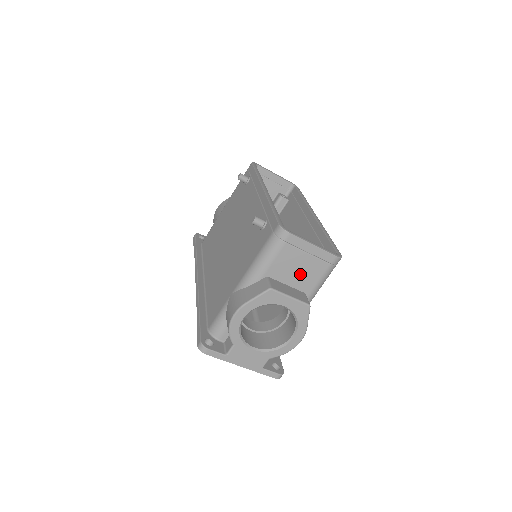
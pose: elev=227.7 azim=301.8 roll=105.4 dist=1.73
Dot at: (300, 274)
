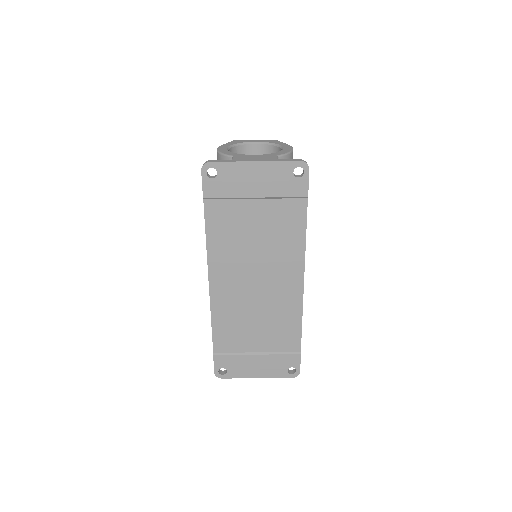
Dot at: occluded
